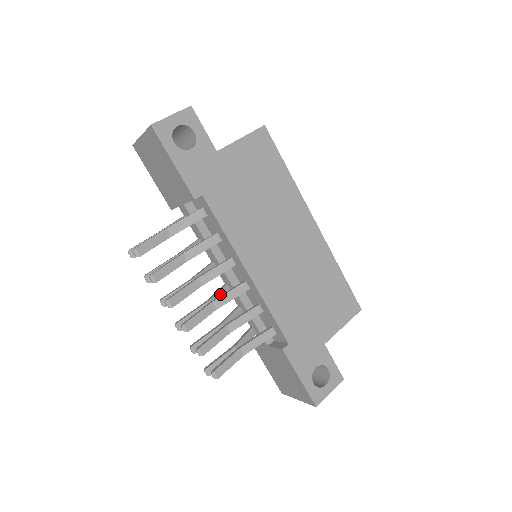
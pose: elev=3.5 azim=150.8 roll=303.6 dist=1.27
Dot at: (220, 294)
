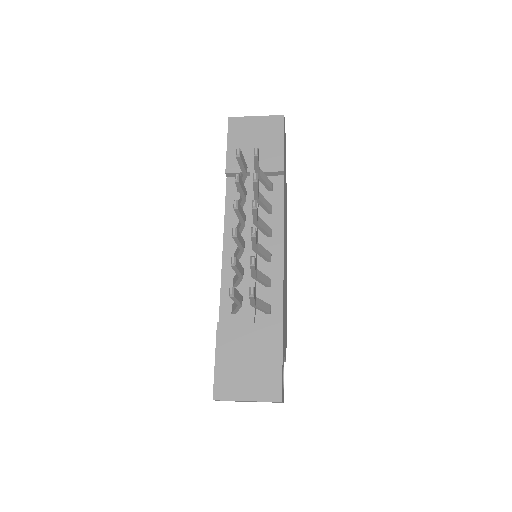
Dot at: occluded
